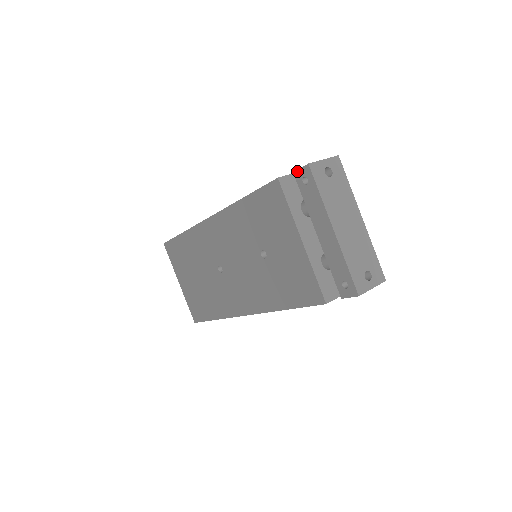
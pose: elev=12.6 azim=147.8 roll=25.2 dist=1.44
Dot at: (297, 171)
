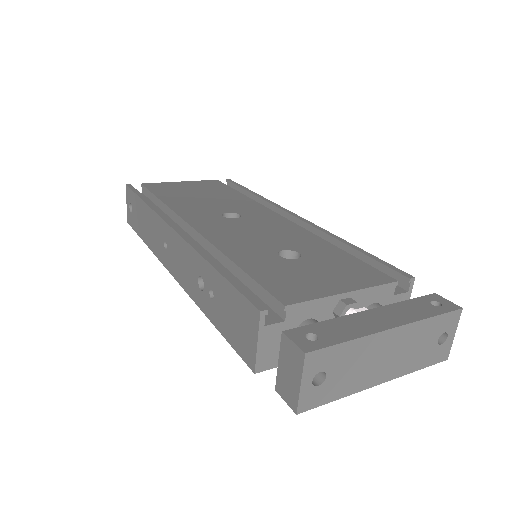
Dot at: (282, 396)
